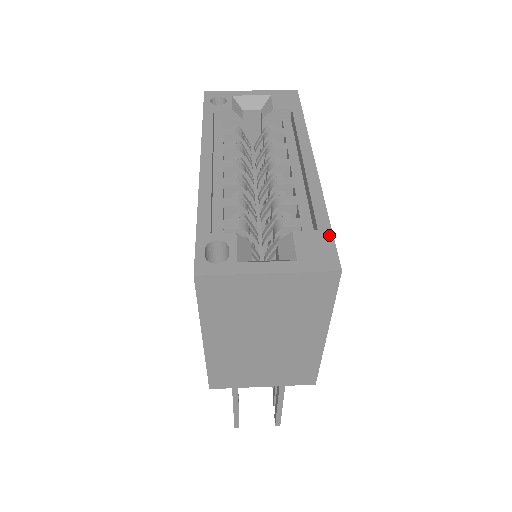
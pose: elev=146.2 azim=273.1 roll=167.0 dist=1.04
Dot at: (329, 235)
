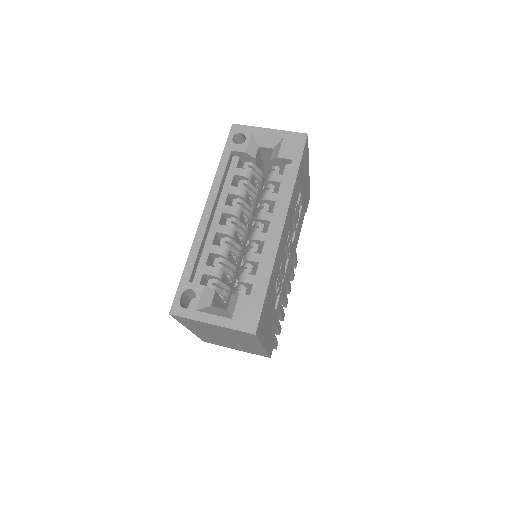
Dot at: (261, 303)
